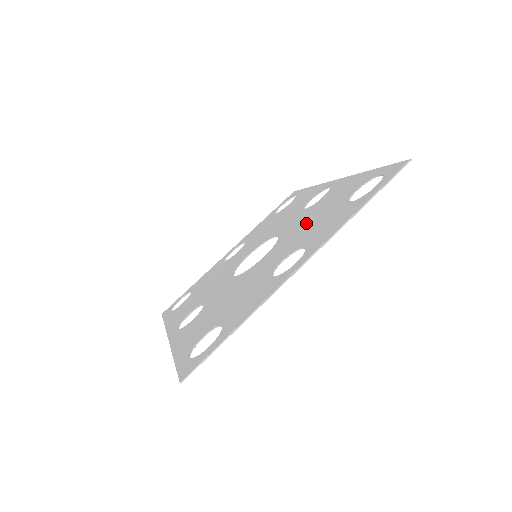
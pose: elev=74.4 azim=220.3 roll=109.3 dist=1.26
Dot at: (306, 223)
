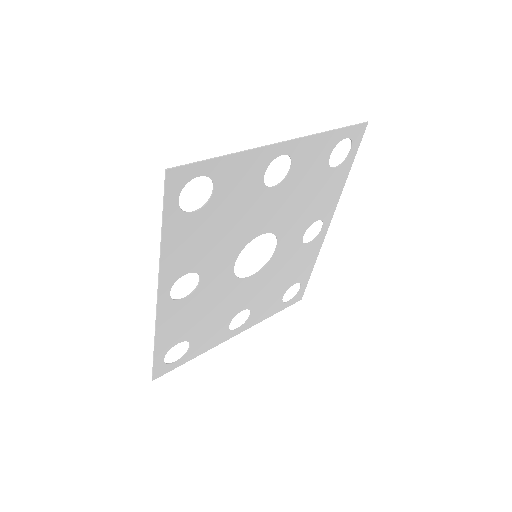
Dot at: (298, 205)
